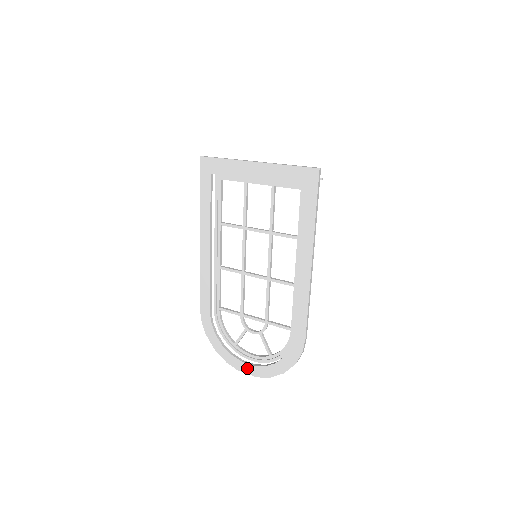
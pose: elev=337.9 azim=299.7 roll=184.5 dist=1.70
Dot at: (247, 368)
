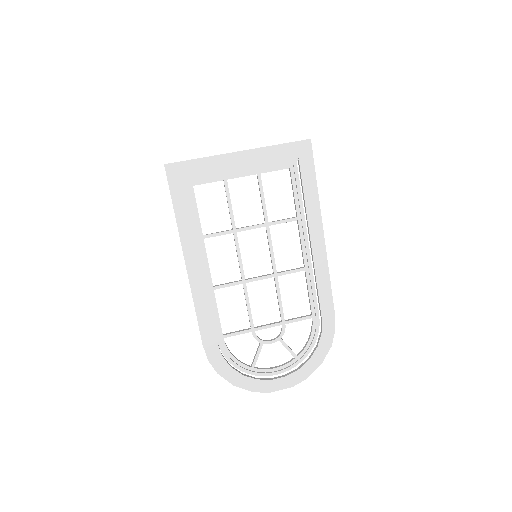
Dot at: (279, 383)
